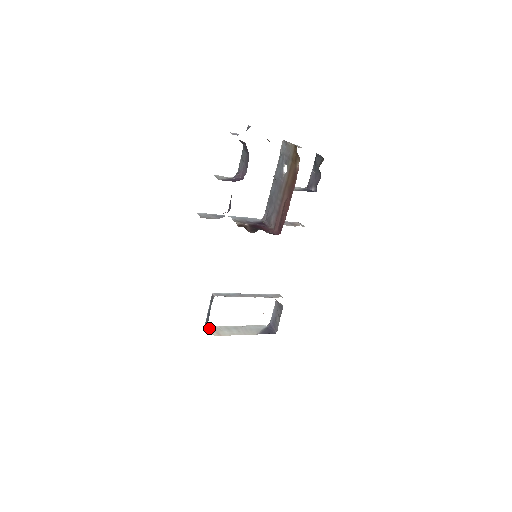
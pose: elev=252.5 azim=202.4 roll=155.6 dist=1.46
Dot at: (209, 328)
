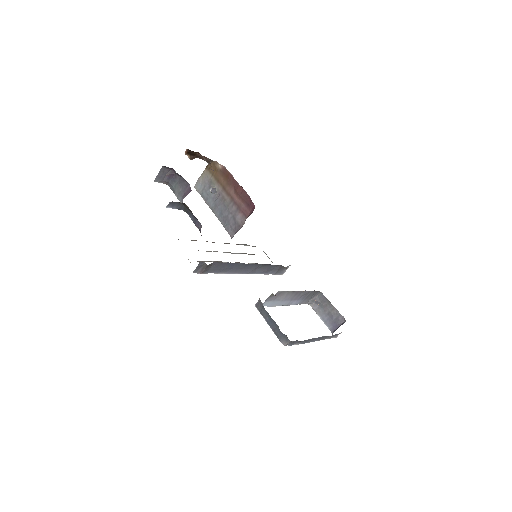
Dot at: (288, 339)
